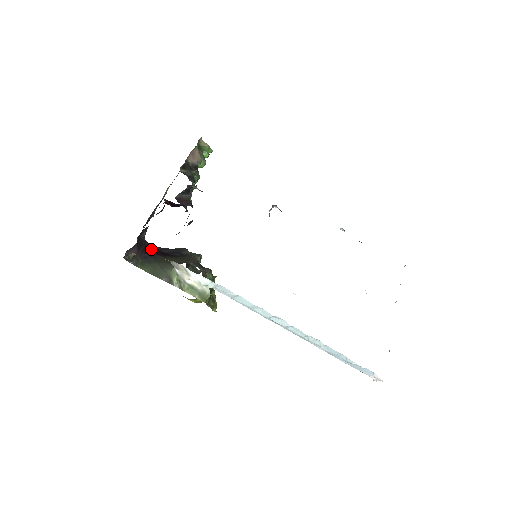
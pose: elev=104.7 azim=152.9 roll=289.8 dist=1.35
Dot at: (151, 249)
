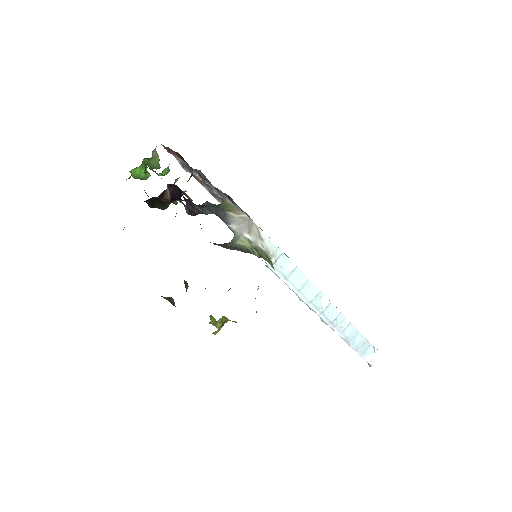
Dot at: occluded
